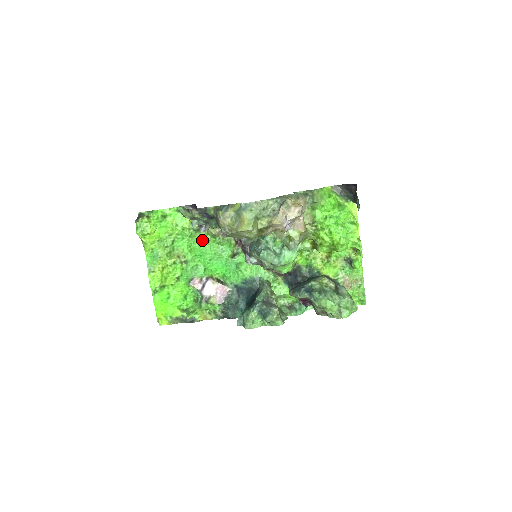
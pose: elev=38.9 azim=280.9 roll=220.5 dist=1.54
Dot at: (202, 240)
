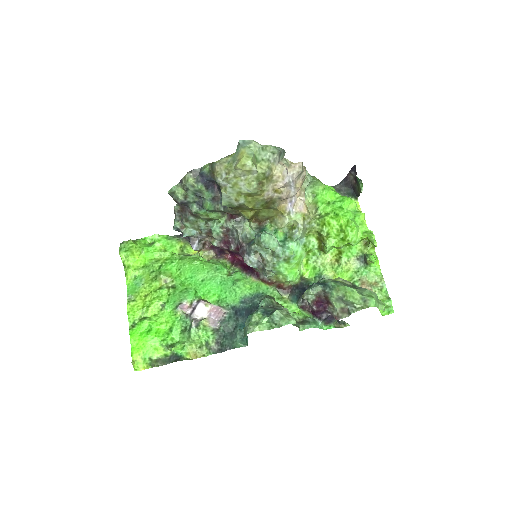
Dot at: (193, 260)
